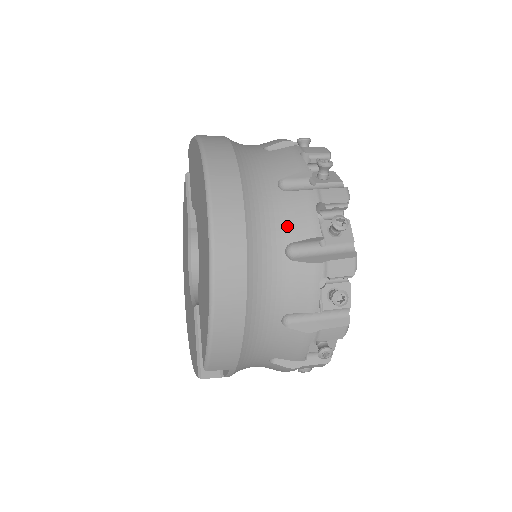
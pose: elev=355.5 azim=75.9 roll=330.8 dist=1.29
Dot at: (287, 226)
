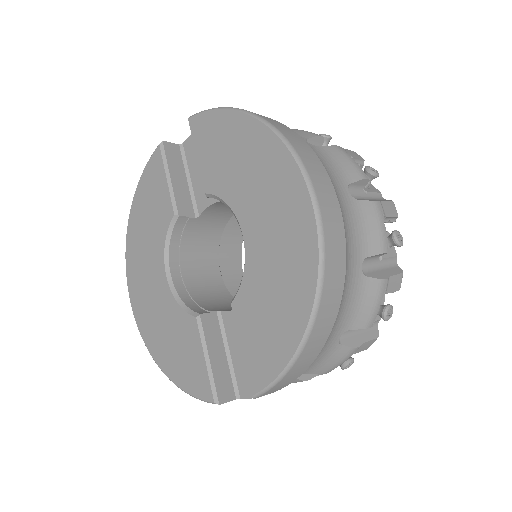
Dot at: (364, 239)
